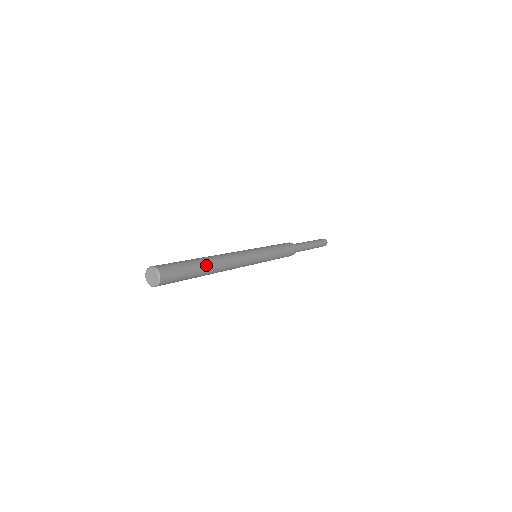
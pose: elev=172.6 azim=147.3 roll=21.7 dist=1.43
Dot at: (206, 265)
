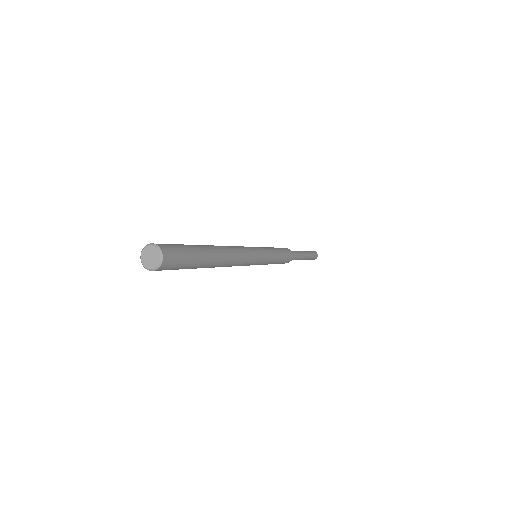
Dot at: (211, 260)
